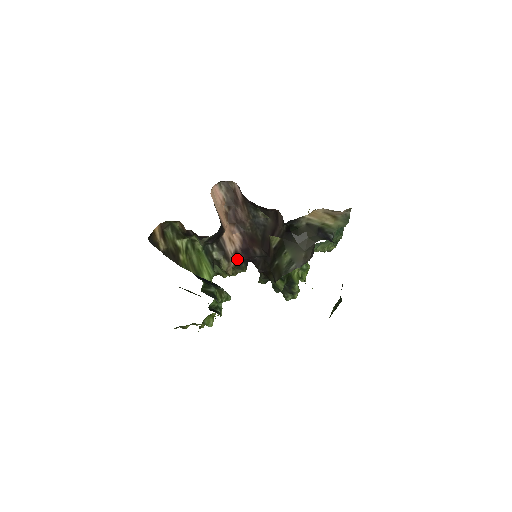
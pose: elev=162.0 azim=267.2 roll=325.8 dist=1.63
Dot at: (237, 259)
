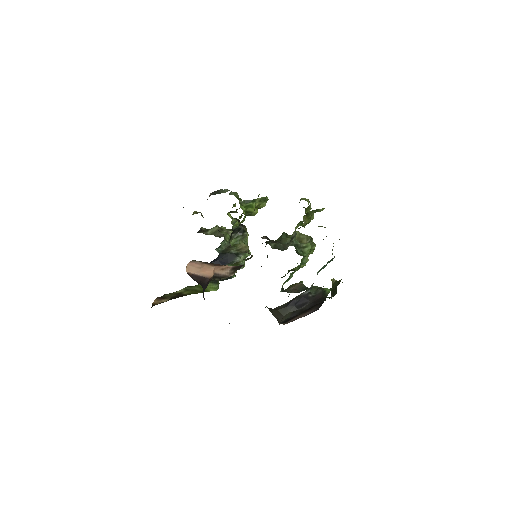
Dot at: (236, 268)
